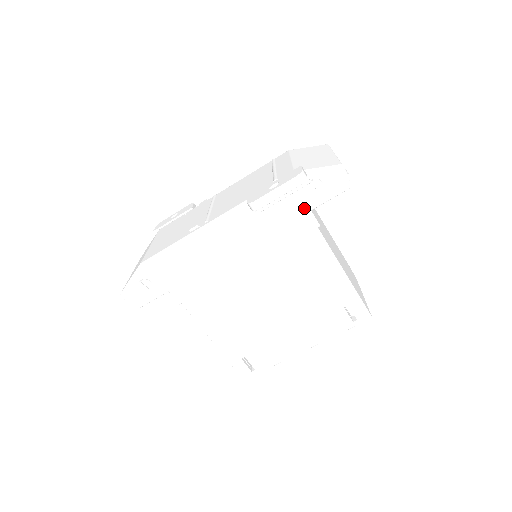
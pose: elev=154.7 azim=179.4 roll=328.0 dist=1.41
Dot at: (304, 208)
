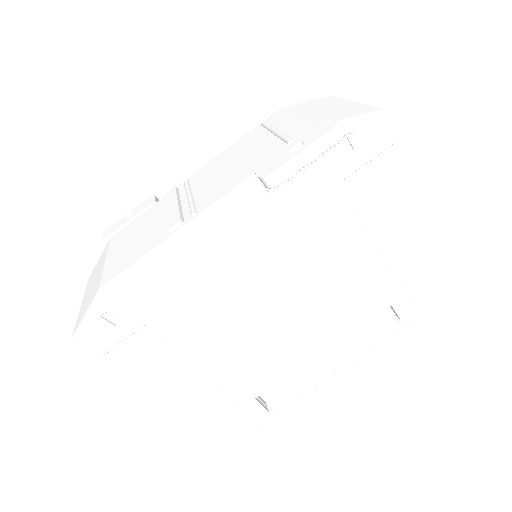
Dot at: (334, 178)
